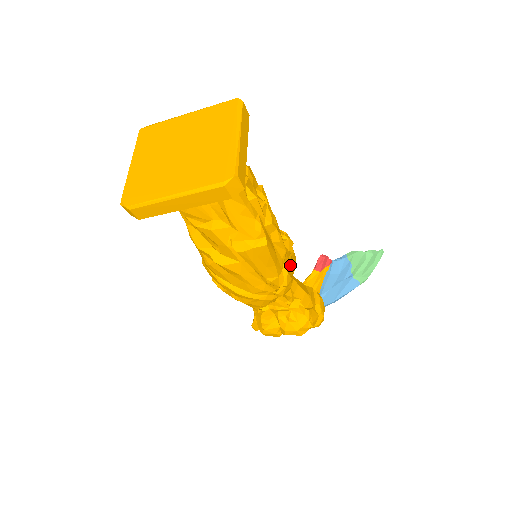
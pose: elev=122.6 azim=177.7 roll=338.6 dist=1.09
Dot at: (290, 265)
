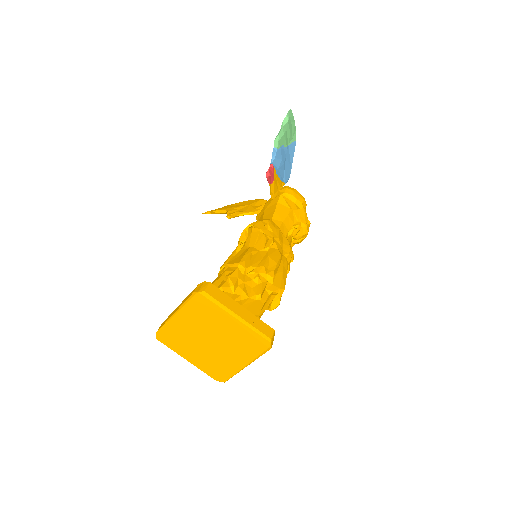
Dot at: (280, 241)
